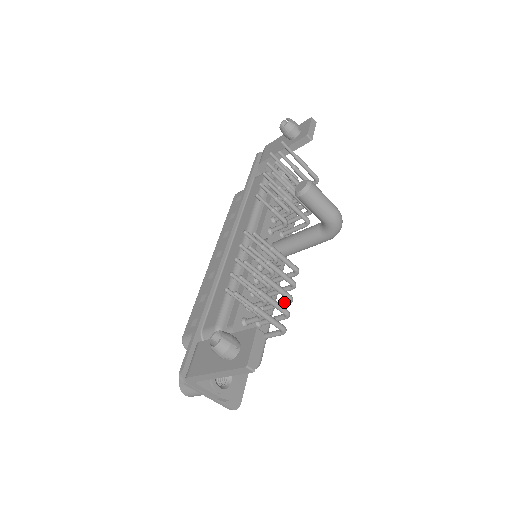
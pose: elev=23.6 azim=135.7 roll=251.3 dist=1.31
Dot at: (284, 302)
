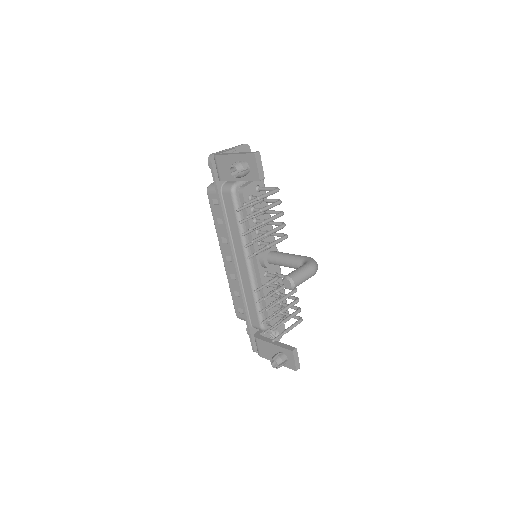
Dot at: occluded
